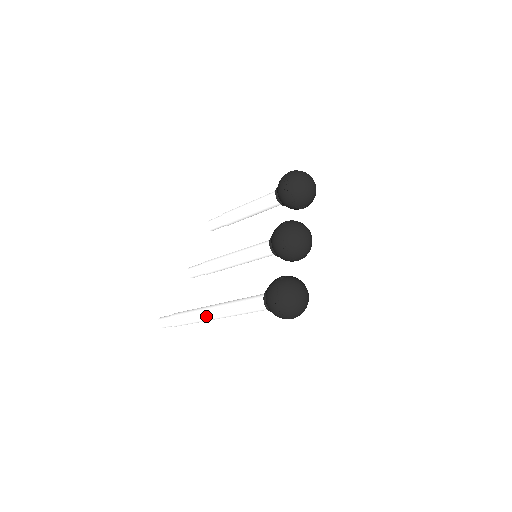
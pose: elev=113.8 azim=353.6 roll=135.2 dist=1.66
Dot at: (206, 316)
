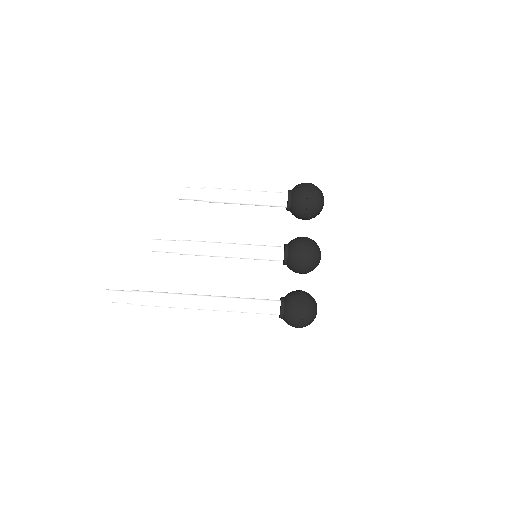
Dot at: (194, 307)
